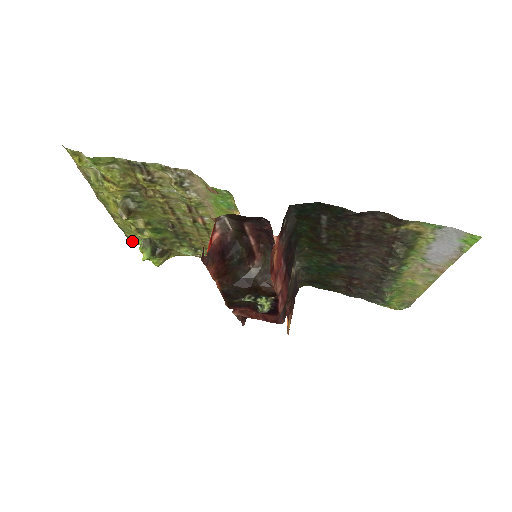
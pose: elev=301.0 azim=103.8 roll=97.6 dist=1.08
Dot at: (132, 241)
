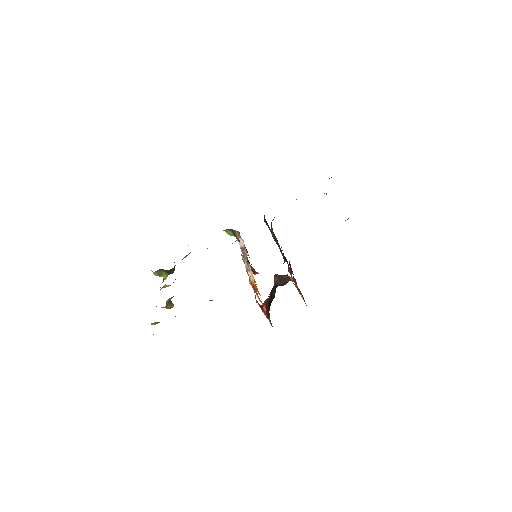
Dot at: occluded
